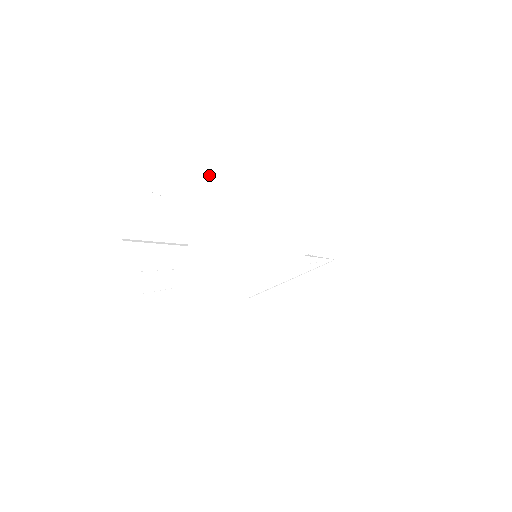
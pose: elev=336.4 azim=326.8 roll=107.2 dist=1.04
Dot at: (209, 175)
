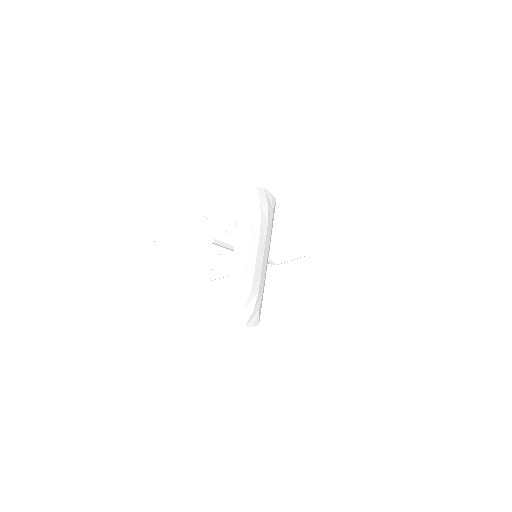
Dot at: (239, 202)
